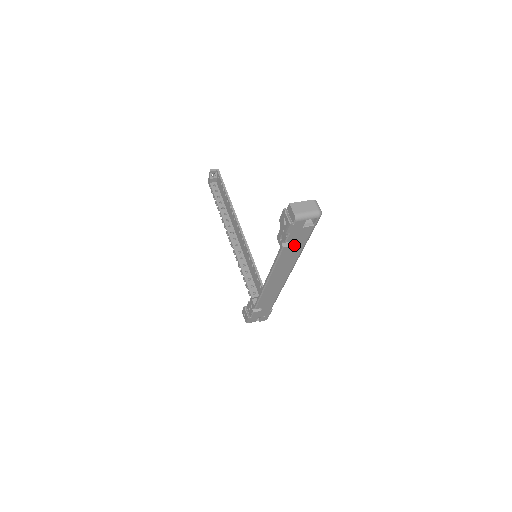
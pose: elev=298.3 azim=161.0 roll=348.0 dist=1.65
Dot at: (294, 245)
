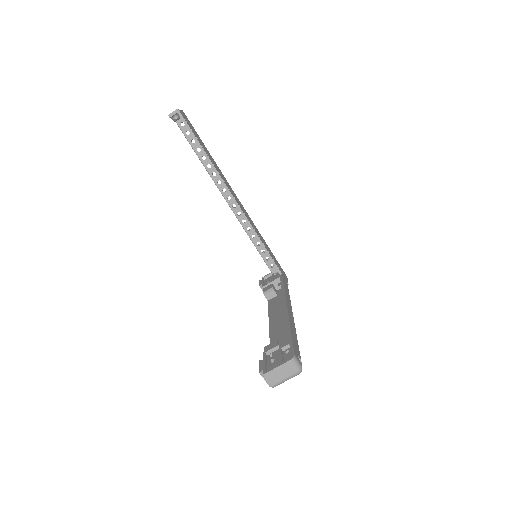
Dot at: occluded
